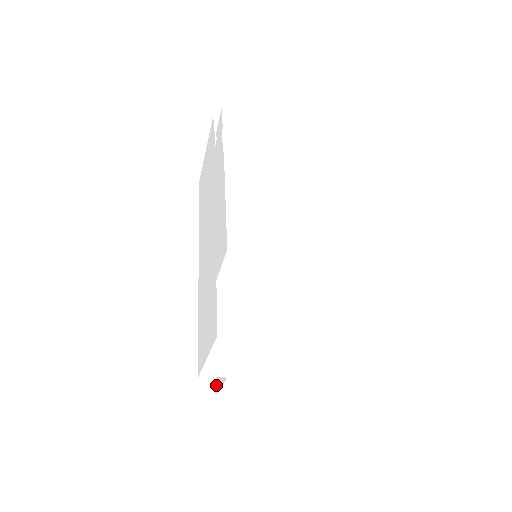
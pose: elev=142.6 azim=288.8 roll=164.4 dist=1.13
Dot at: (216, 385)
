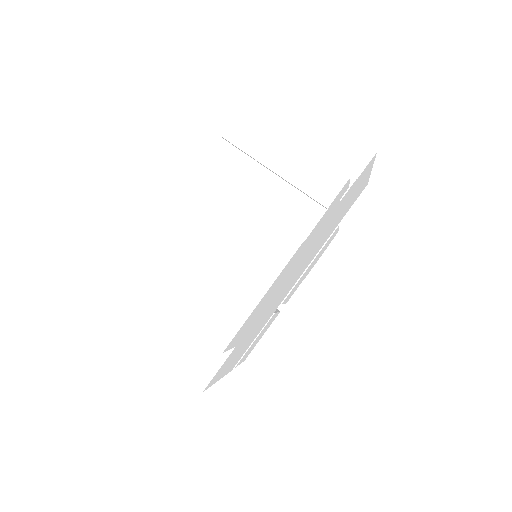
Dot at: occluded
